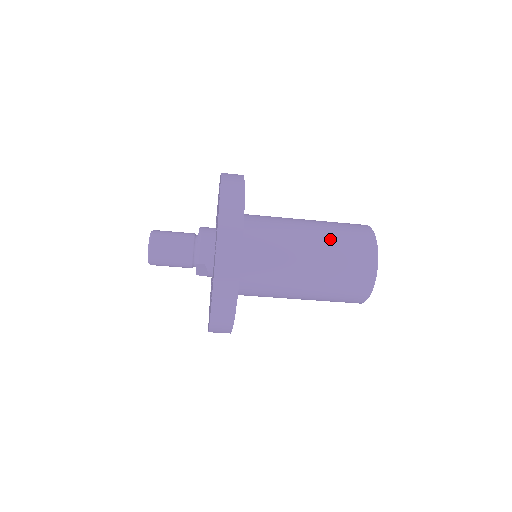
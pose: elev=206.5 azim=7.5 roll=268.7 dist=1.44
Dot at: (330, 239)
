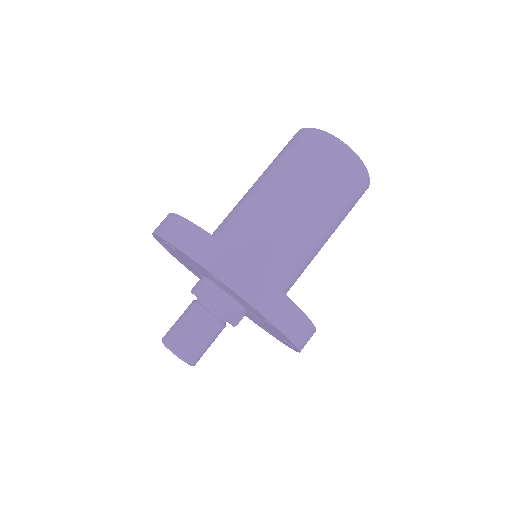
Dot at: (285, 170)
